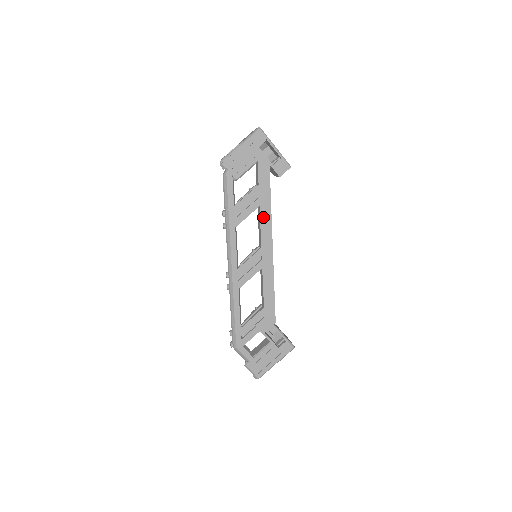
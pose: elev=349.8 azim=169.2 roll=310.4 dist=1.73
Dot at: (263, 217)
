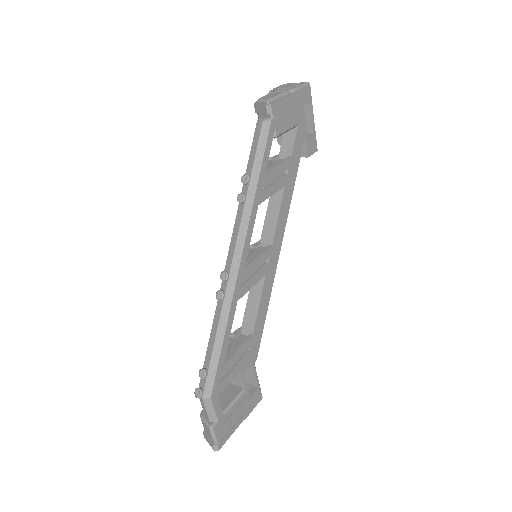
Dot at: (284, 203)
